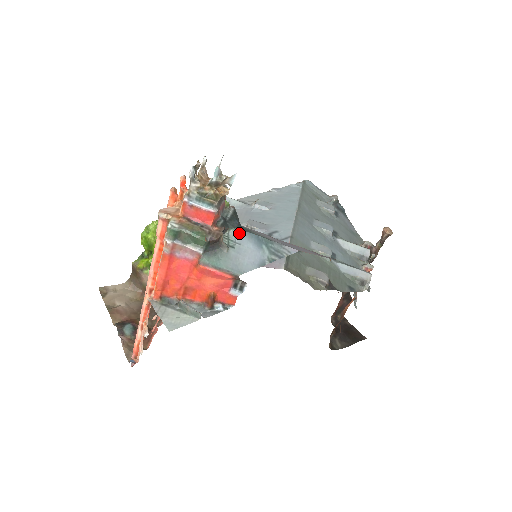
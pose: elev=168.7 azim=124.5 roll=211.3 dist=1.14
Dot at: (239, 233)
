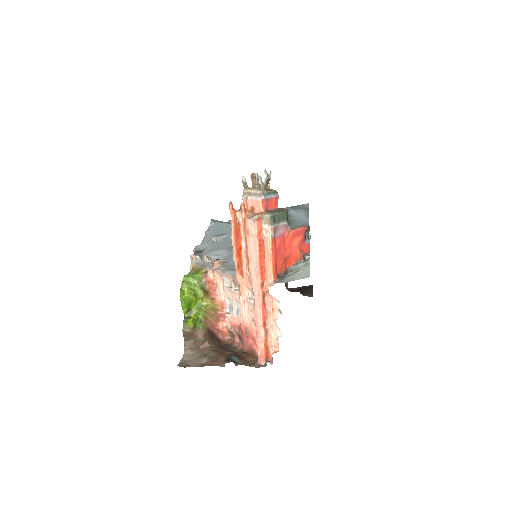
Dot at: occluded
